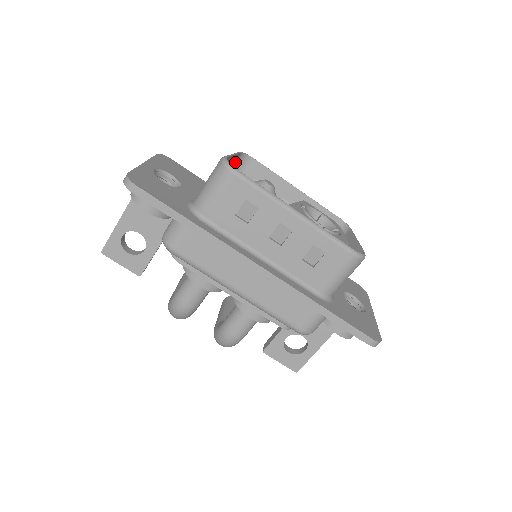
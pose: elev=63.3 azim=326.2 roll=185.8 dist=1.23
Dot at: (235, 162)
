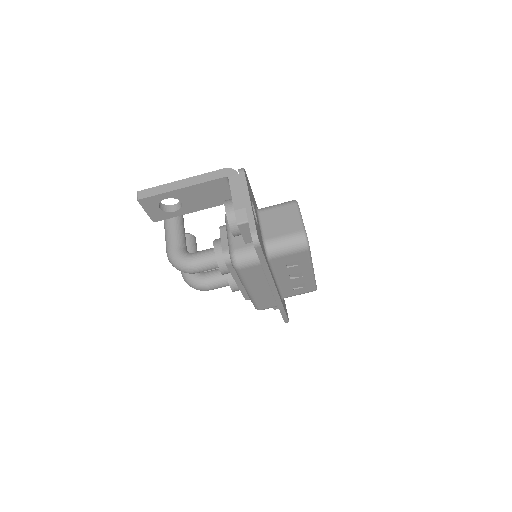
Dot at: (289, 206)
